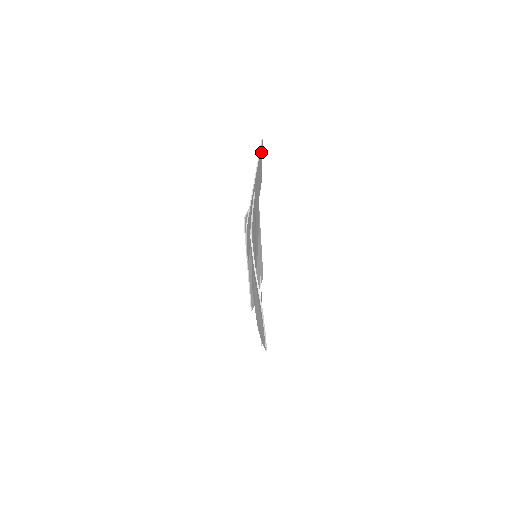
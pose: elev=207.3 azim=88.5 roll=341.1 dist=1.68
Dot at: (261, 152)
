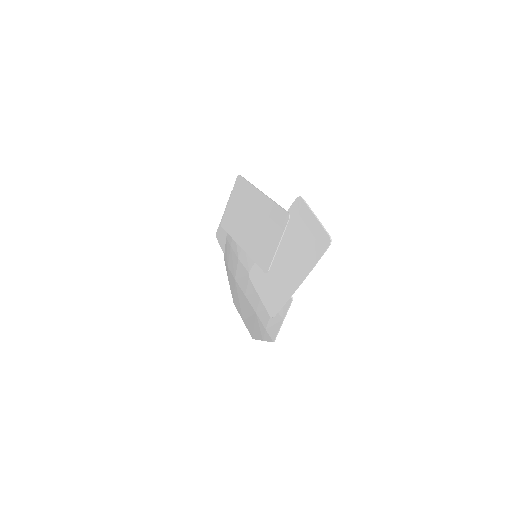
Dot at: (321, 241)
